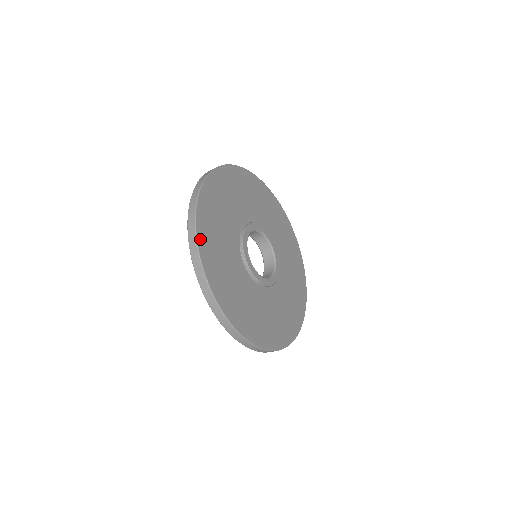
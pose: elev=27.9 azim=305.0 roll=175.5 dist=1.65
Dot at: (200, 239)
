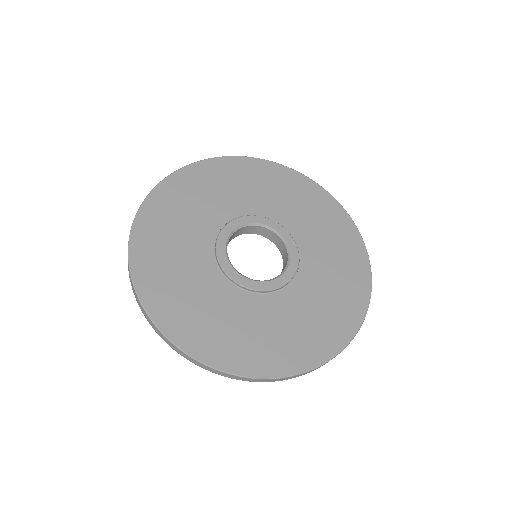
Dot at: (170, 181)
